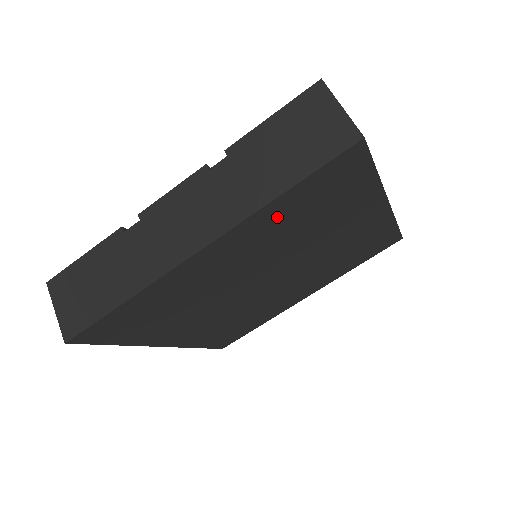
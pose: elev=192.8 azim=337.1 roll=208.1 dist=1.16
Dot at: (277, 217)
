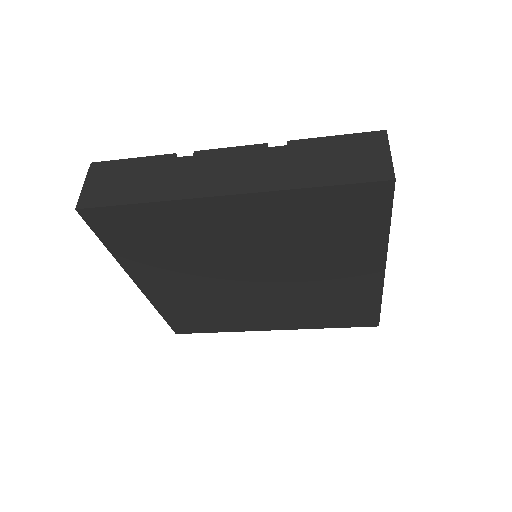
Dot at: (297, 210)
